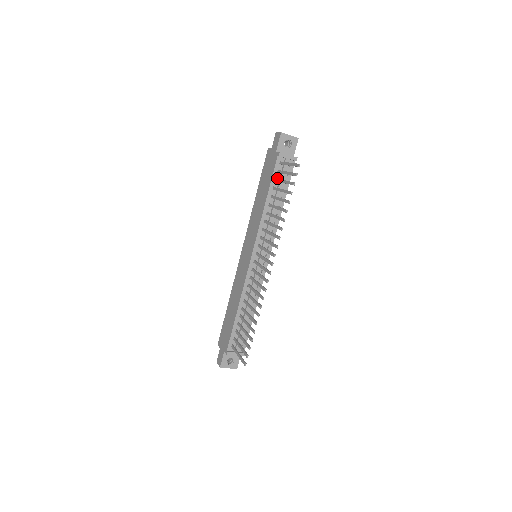
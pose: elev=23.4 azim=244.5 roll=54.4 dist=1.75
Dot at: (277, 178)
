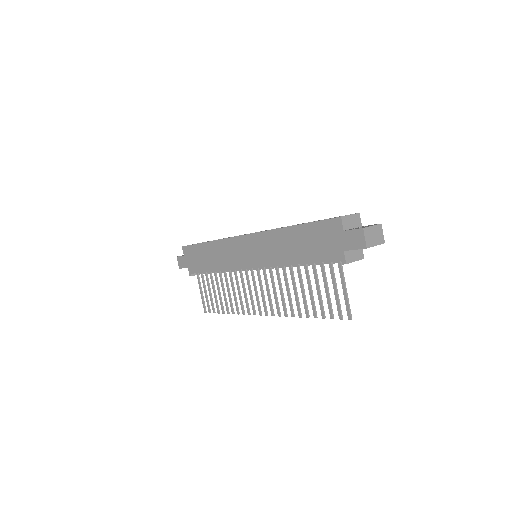
Dot at: occluded
